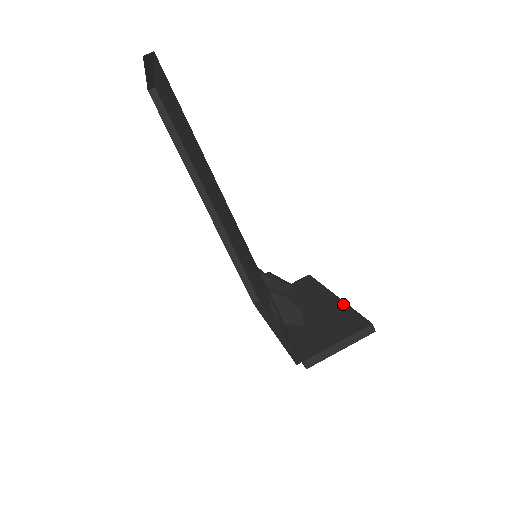
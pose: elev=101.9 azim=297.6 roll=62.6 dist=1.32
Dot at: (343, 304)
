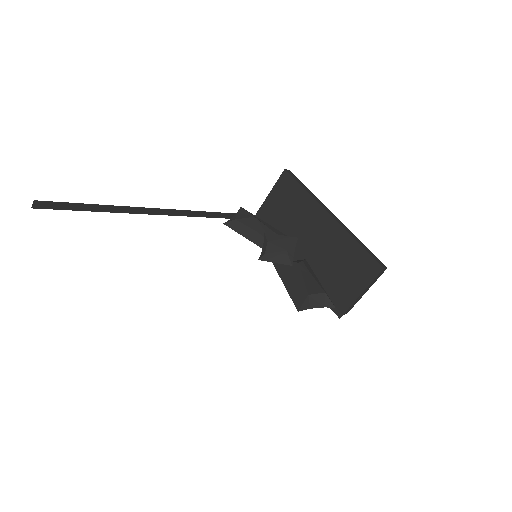
Dot at: (344, 233)
